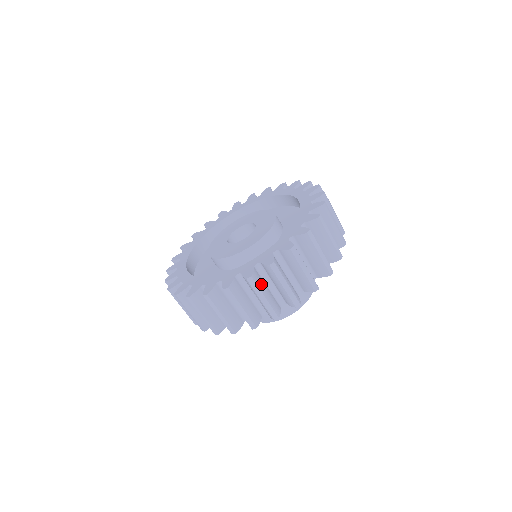
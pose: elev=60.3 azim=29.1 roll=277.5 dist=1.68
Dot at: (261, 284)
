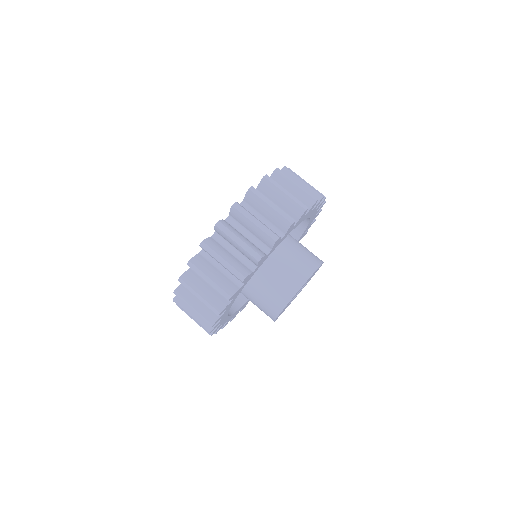
Dot at: (218, 249)
